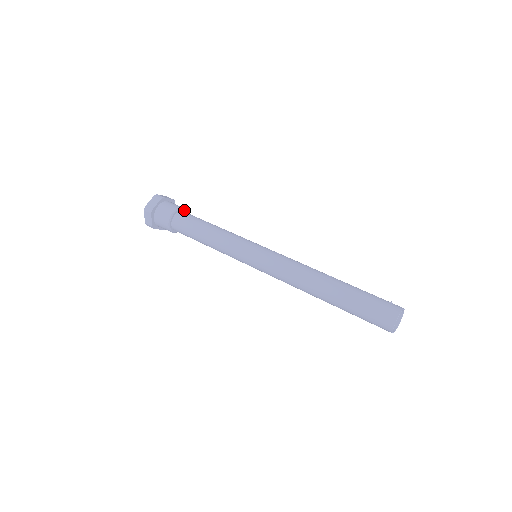
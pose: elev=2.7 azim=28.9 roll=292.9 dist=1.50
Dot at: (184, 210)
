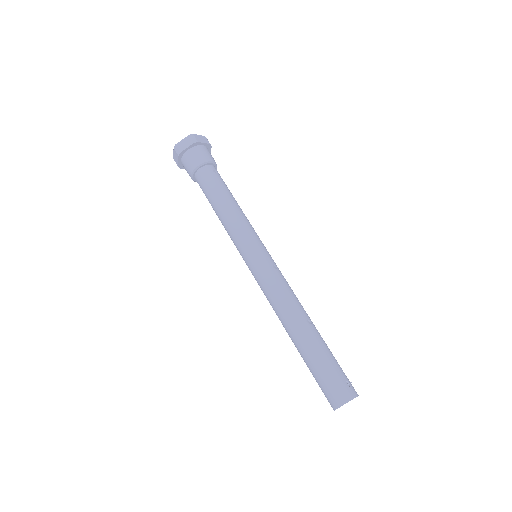
Dot at: (214, 163)
